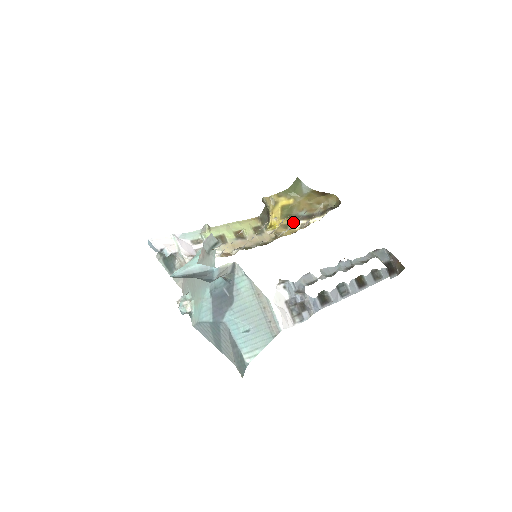
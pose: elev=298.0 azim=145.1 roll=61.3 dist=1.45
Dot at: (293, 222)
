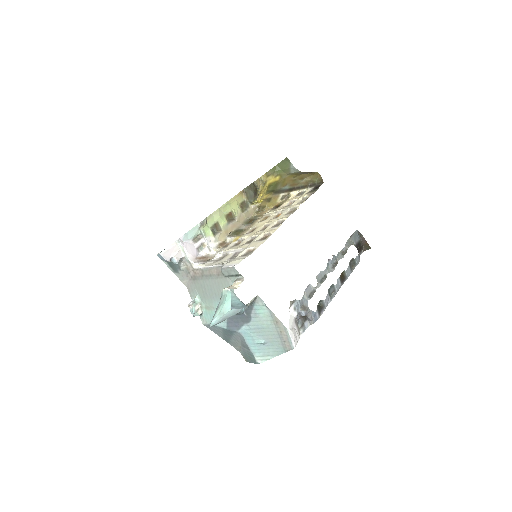
Dot at: (276, 195)
